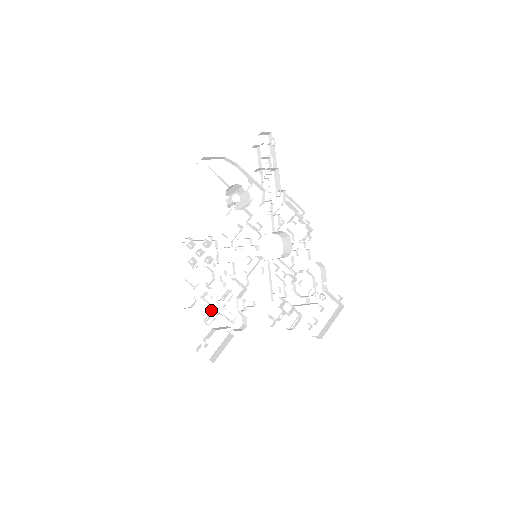
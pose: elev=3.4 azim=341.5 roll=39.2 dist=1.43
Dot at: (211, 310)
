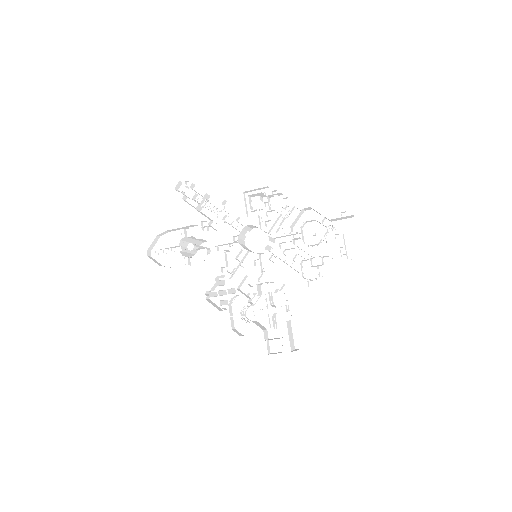
Dot at: (269, 317)
